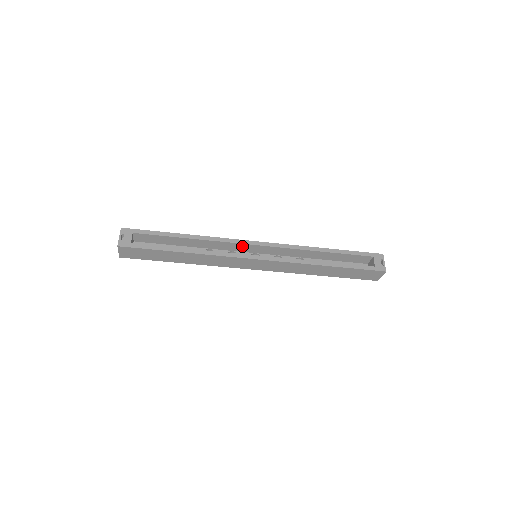
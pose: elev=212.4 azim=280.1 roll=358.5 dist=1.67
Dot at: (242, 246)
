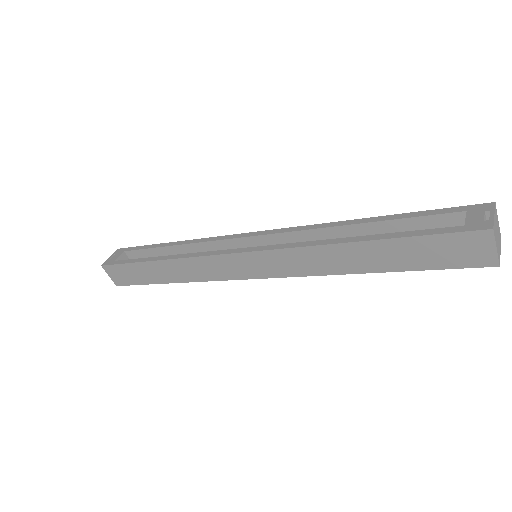
Dot at: (236, 244)
